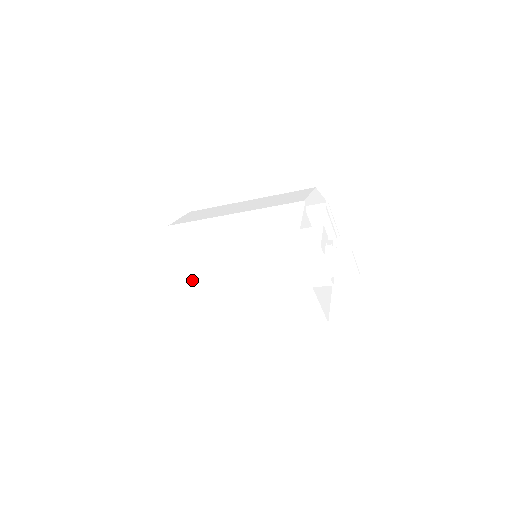
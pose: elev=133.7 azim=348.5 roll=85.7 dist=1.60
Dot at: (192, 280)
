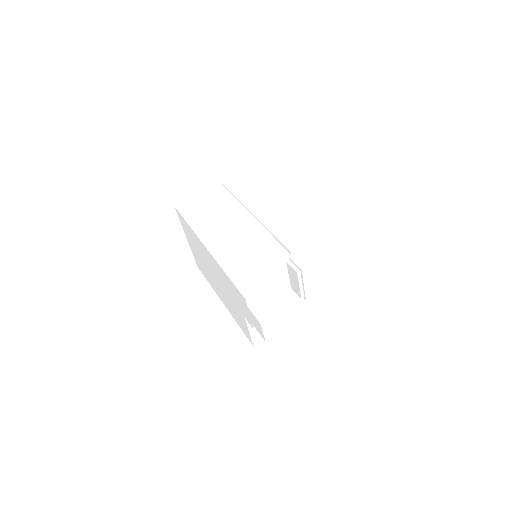
Dot at: (193, 237)
